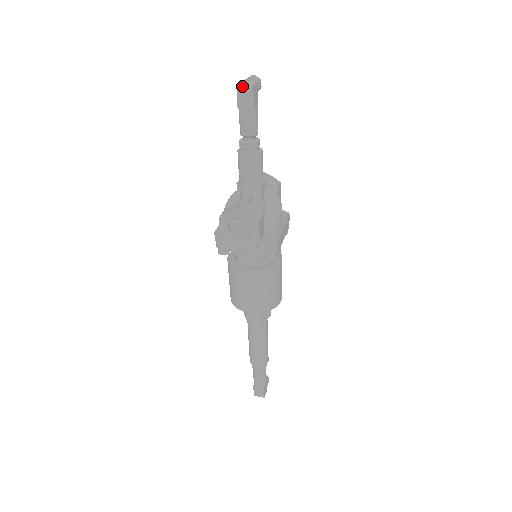
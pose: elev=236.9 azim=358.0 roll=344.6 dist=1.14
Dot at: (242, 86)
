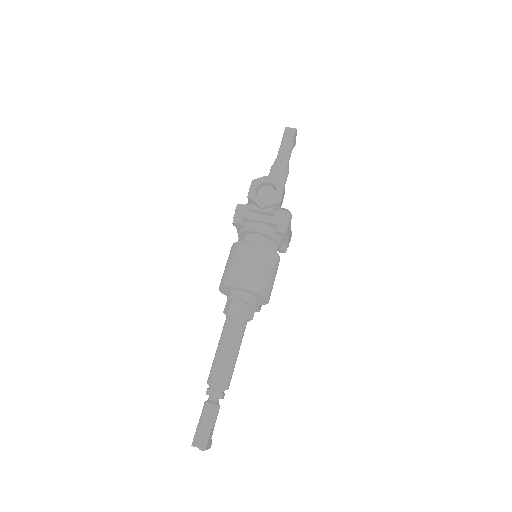
Dot at: (289, 128)
